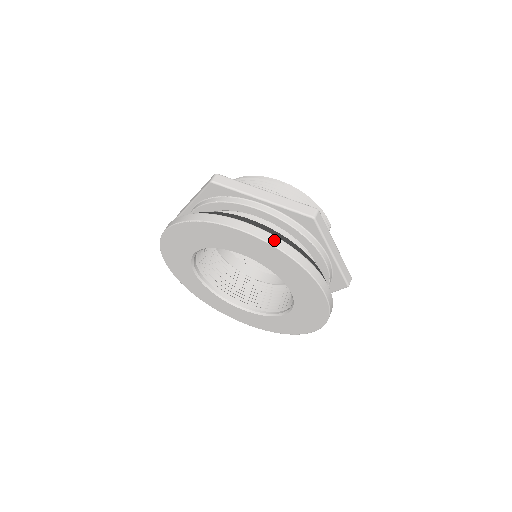
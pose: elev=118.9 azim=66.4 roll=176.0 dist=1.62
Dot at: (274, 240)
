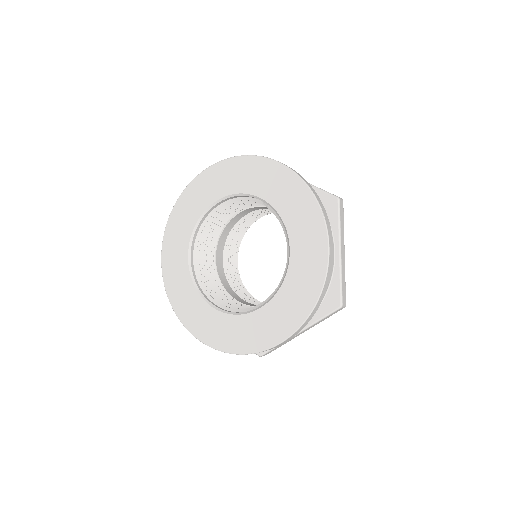
Dot at: (303, 178)
